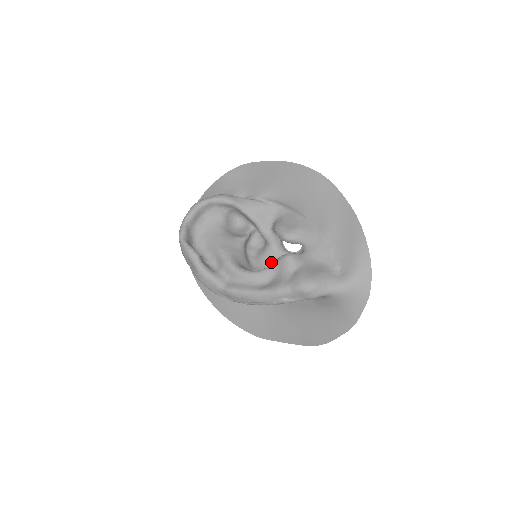
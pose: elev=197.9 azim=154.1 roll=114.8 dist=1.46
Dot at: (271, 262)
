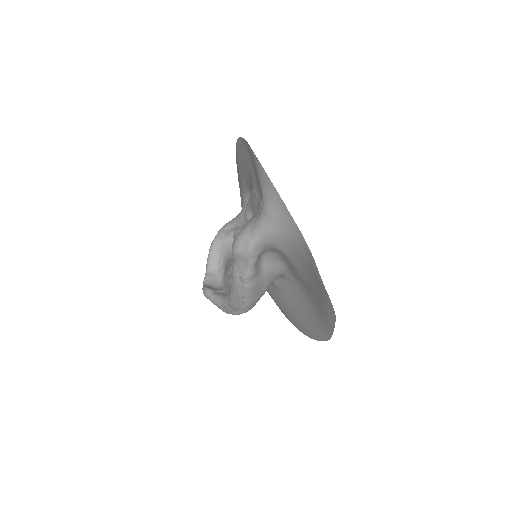
Dot at: occluded
